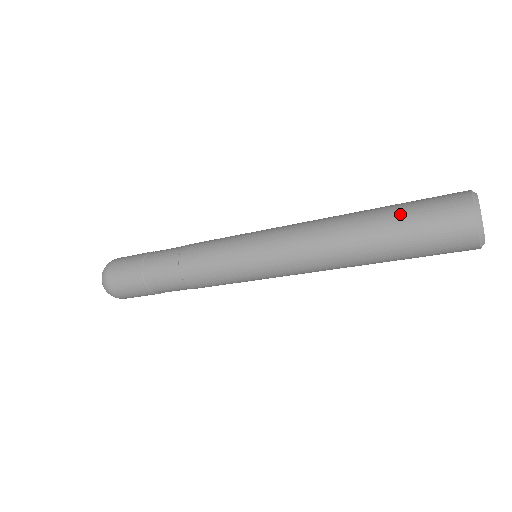
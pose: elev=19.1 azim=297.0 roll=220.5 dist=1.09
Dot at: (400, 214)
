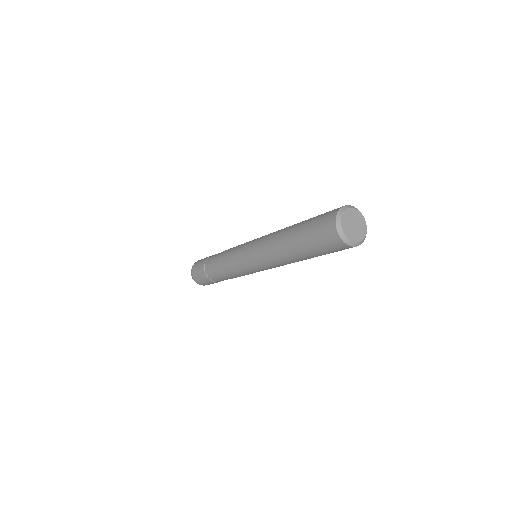
Dot at: (306, 224)
